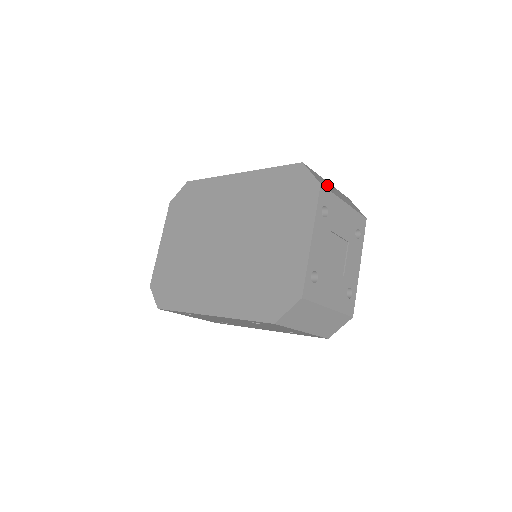
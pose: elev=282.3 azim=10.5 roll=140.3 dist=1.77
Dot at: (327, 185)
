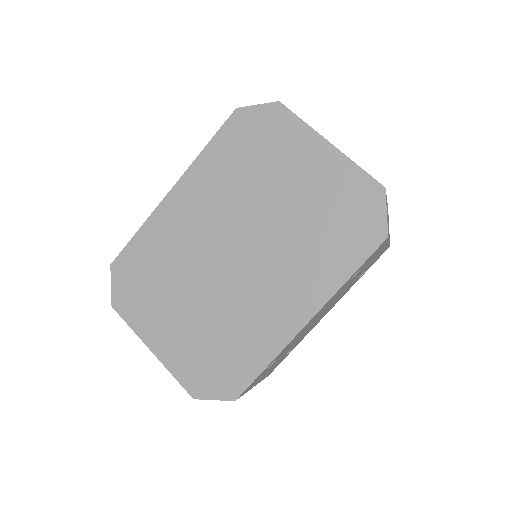
Dot at: occluded
